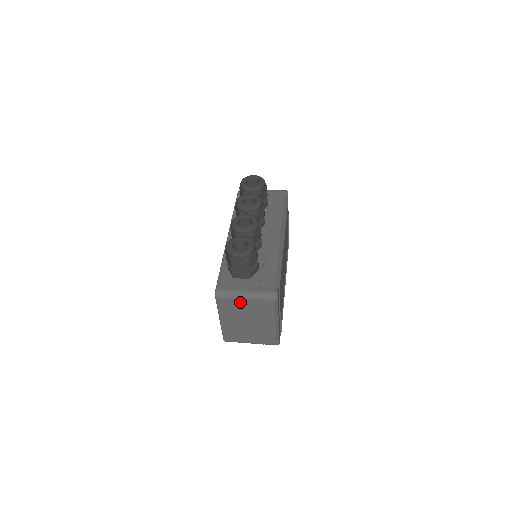
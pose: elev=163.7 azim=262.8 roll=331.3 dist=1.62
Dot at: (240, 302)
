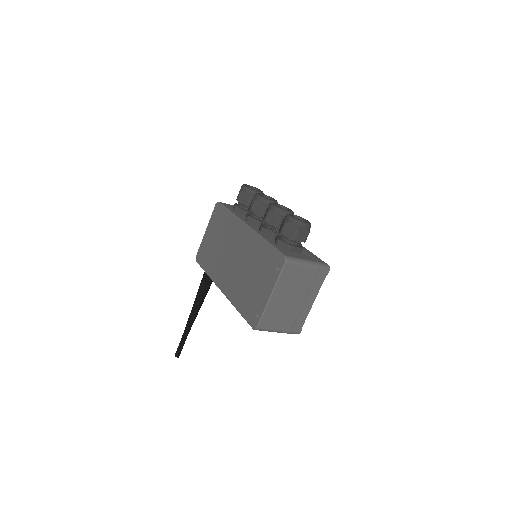
Dot at: (302, 271)
